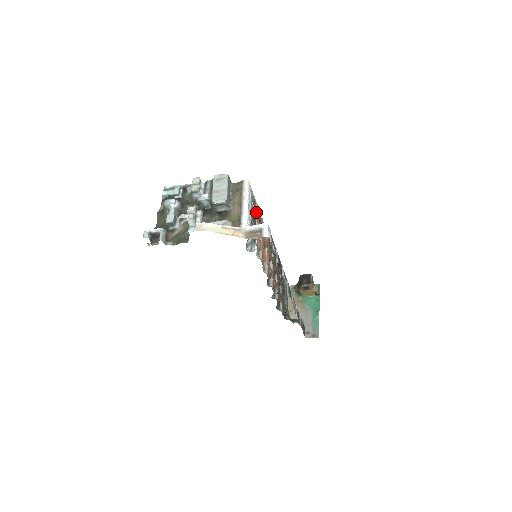
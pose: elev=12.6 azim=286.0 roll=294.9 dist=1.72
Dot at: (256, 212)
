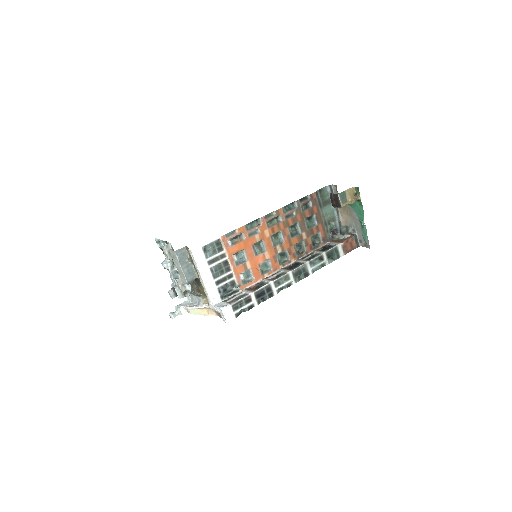
Dot at: (224, 248)
